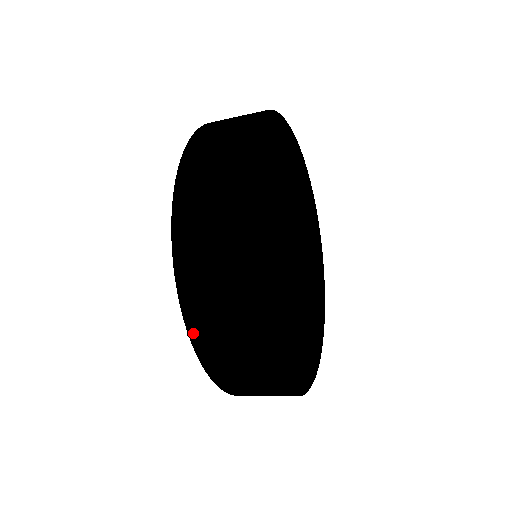
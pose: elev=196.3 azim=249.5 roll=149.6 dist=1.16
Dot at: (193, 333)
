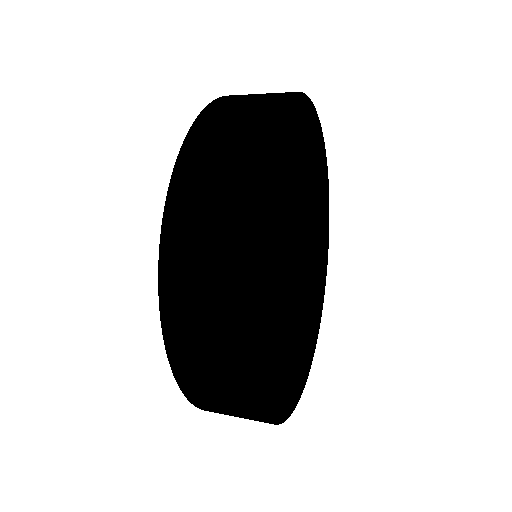
Dot at: occluded
